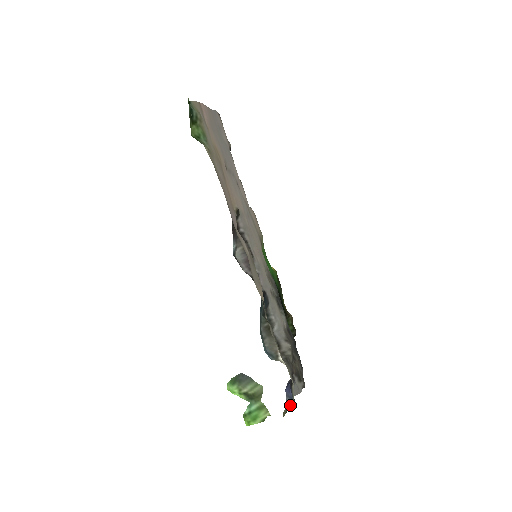
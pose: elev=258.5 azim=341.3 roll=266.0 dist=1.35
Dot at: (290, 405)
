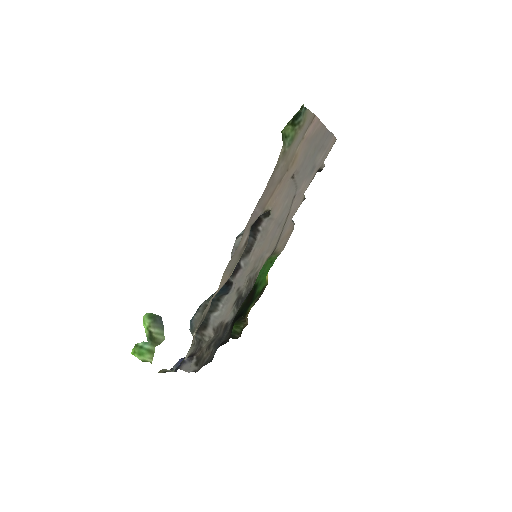
Dot at: (169, 370)
